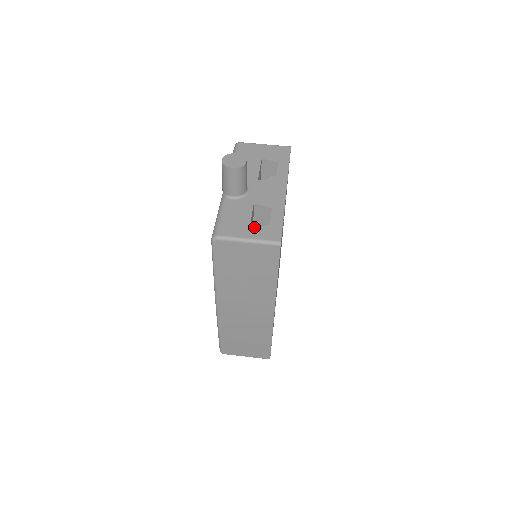
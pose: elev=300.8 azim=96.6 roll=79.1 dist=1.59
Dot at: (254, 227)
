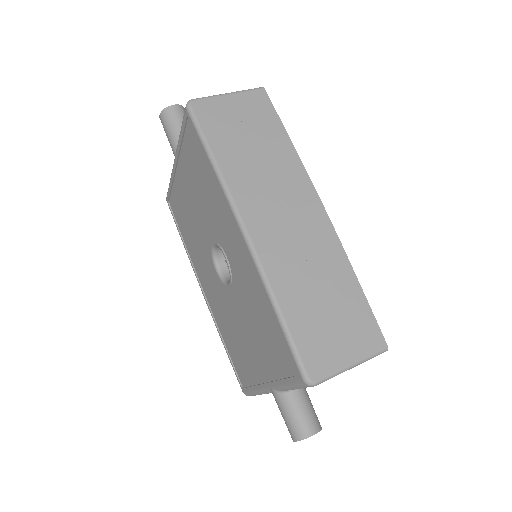
Dot at: occluded
